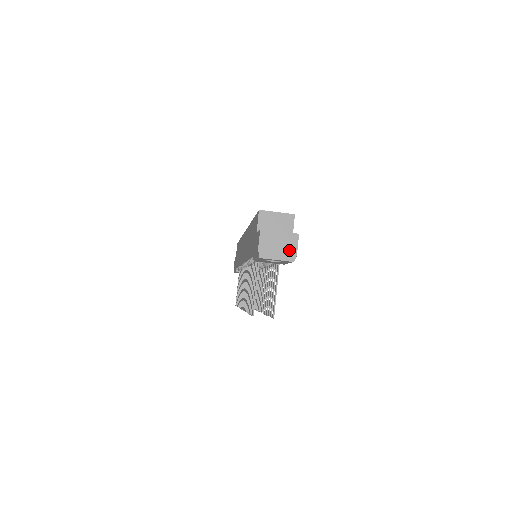
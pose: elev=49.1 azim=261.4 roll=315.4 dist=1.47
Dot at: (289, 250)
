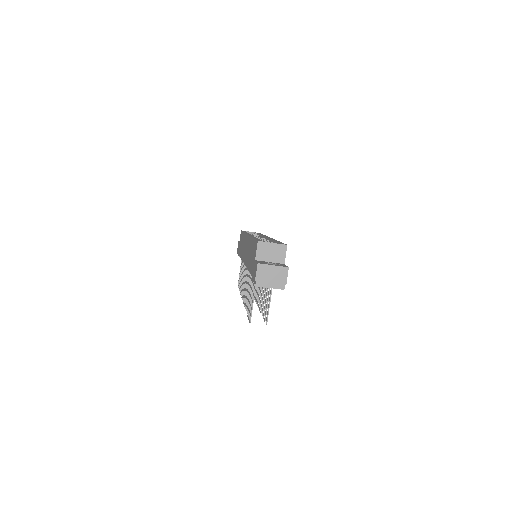
Dot at: (280, 280)
